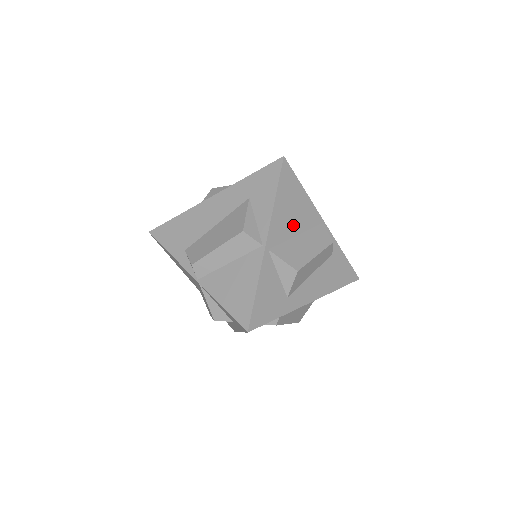
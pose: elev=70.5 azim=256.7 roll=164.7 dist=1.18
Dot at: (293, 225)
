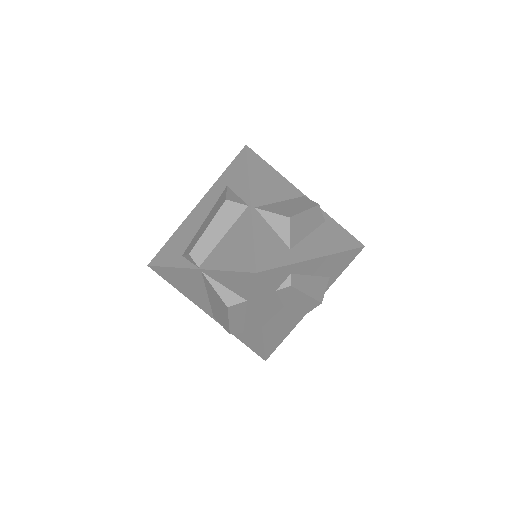
Dot at: (274, 193)
